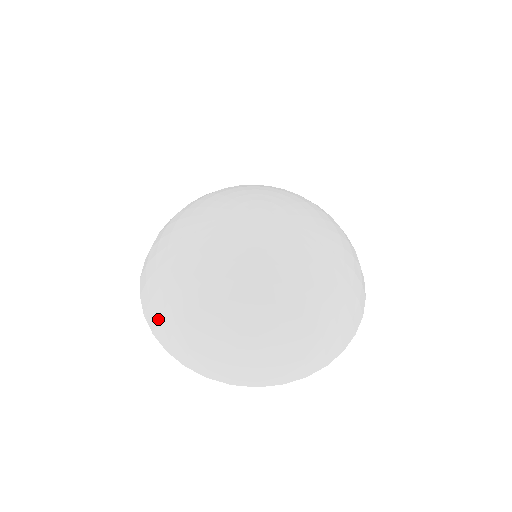
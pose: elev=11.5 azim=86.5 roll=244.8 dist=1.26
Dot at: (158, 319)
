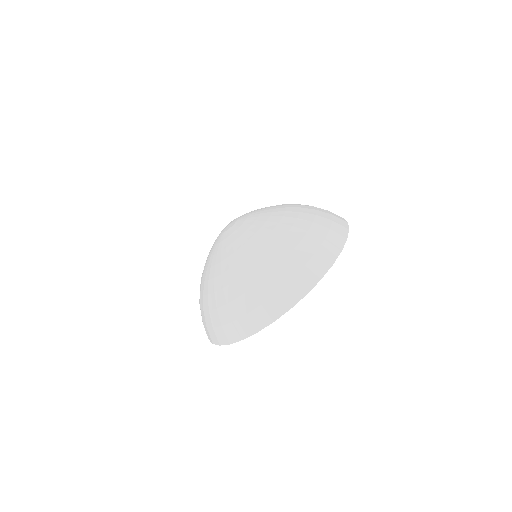
Dot at: occluded
